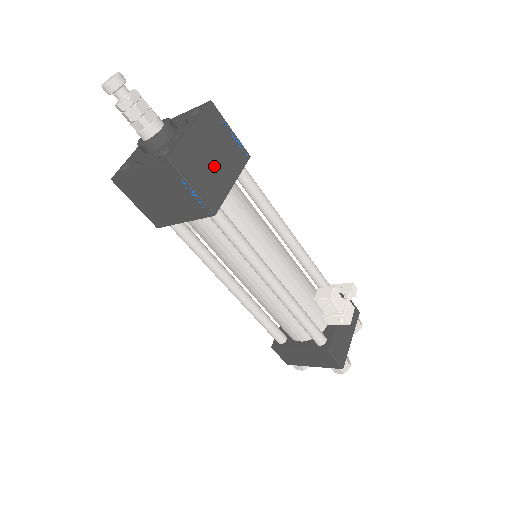
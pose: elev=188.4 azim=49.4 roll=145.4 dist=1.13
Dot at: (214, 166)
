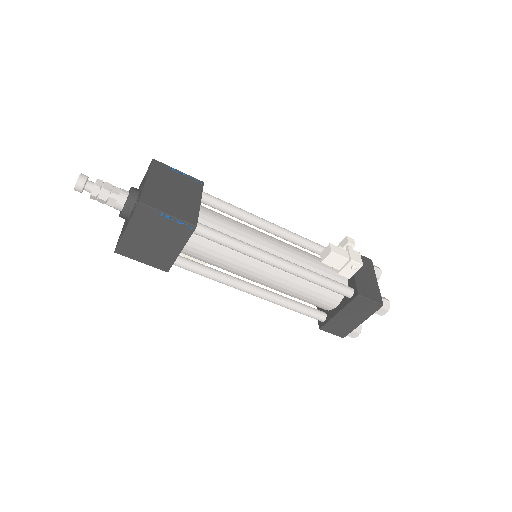
Dot at: (178, 196)
